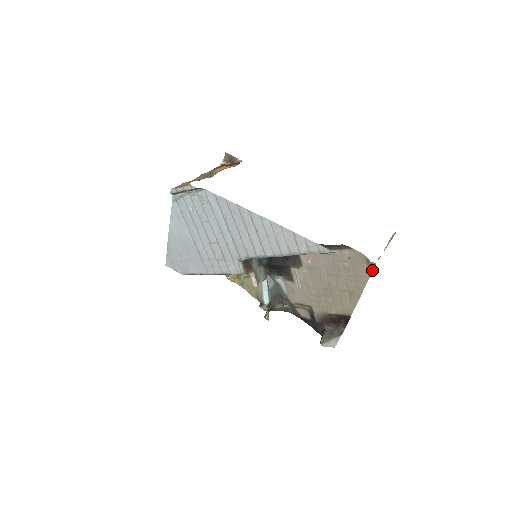
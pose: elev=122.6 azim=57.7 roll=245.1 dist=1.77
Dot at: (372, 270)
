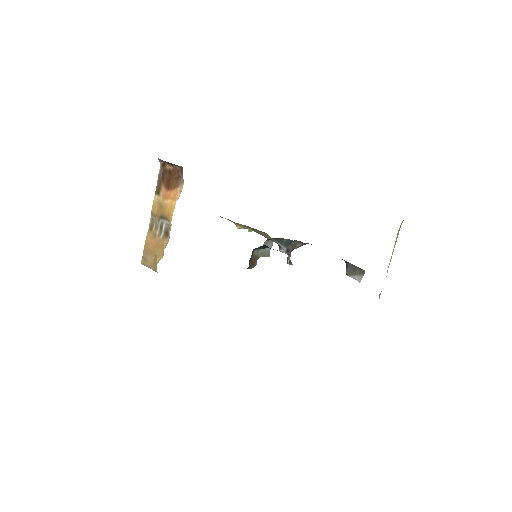
Dot at: occluded
